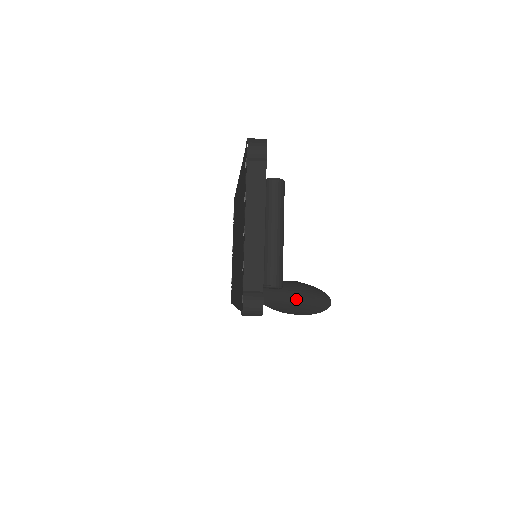
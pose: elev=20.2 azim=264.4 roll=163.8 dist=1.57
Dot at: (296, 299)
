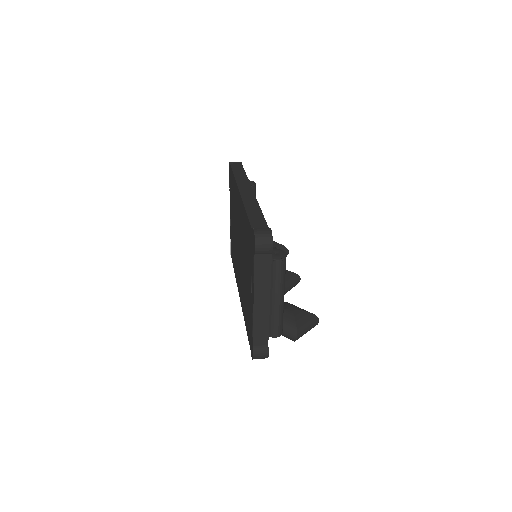
Dot at: (293, 339)
